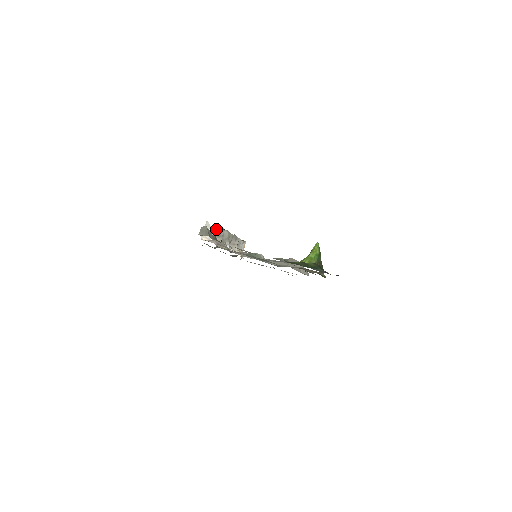
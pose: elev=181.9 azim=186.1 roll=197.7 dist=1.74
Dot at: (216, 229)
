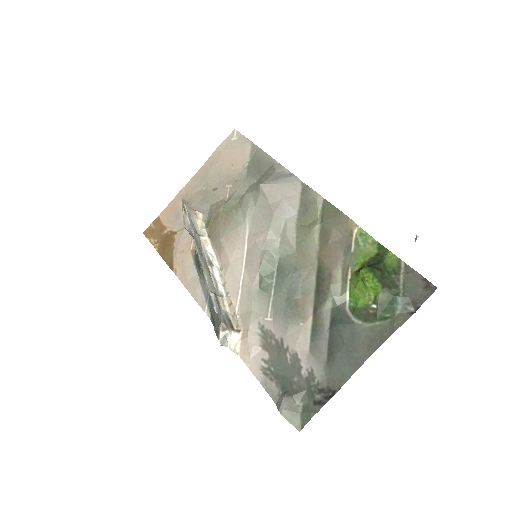
Dot at: (219, 317)
